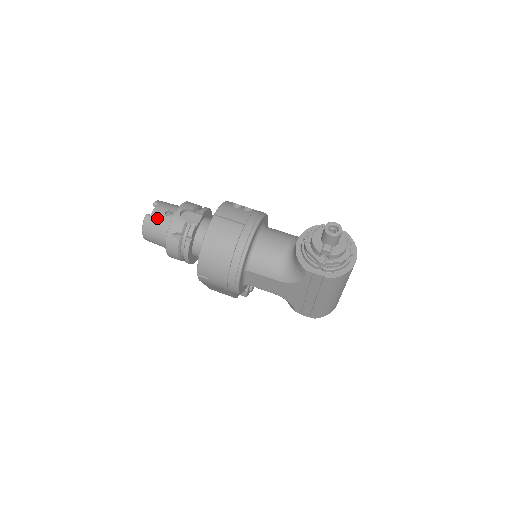
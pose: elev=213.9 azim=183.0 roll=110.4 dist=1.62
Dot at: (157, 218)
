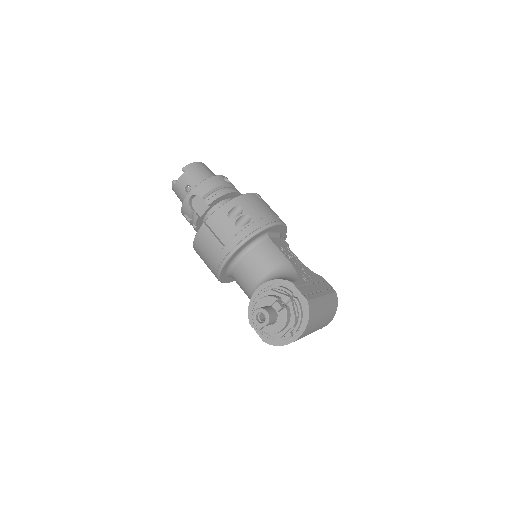
Dot at: (179, 190)
